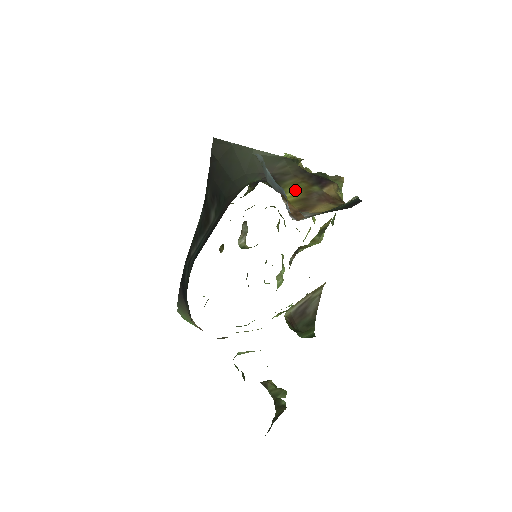
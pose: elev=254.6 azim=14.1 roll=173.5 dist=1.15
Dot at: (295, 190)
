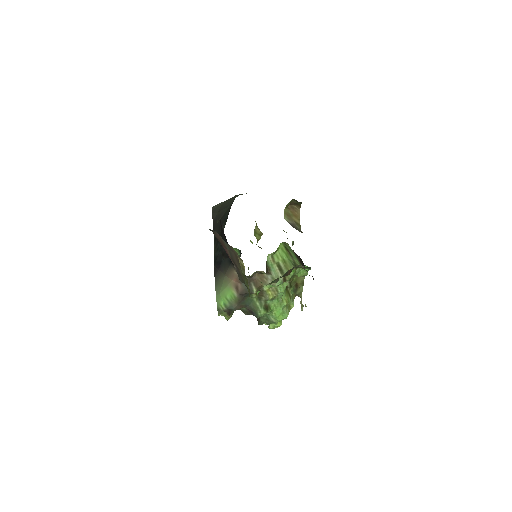
Dot at: occluded
